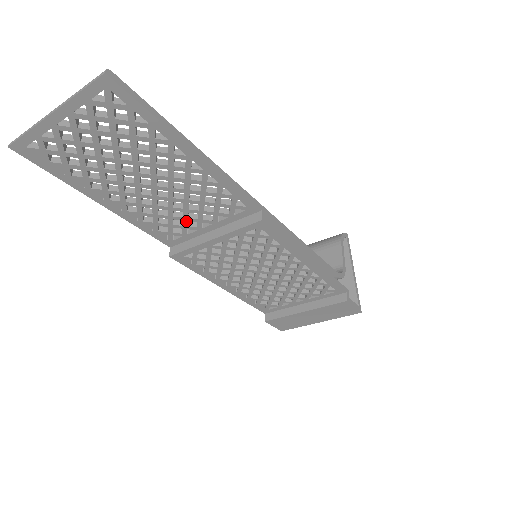
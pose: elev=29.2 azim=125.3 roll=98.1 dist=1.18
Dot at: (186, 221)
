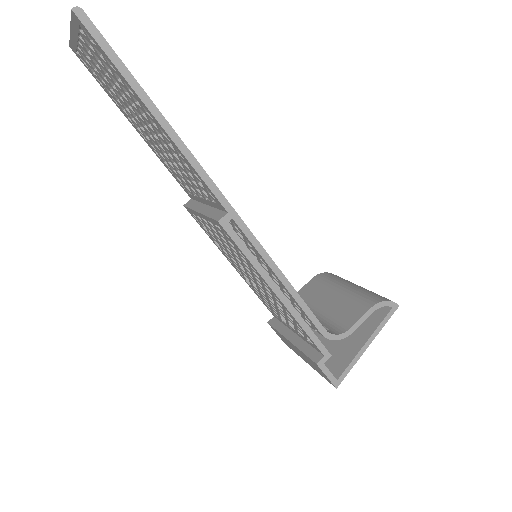
Dot at: (187, 182)
